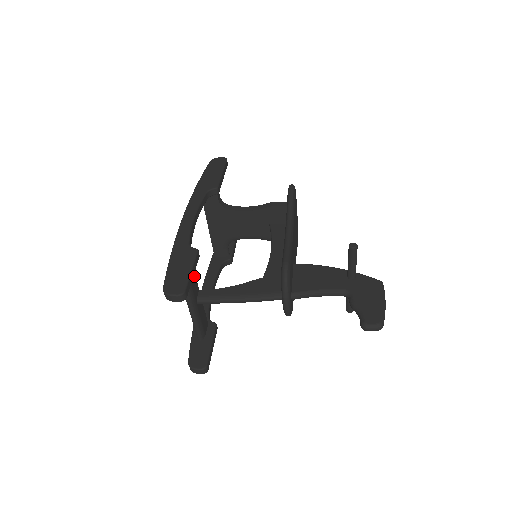
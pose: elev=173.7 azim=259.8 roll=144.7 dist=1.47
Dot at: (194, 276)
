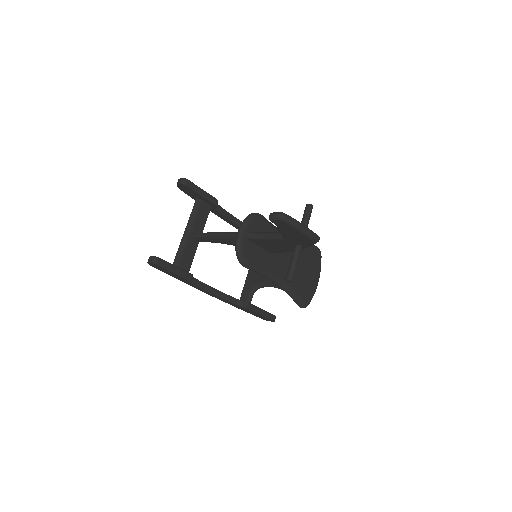
Dot at: (205, 220)
